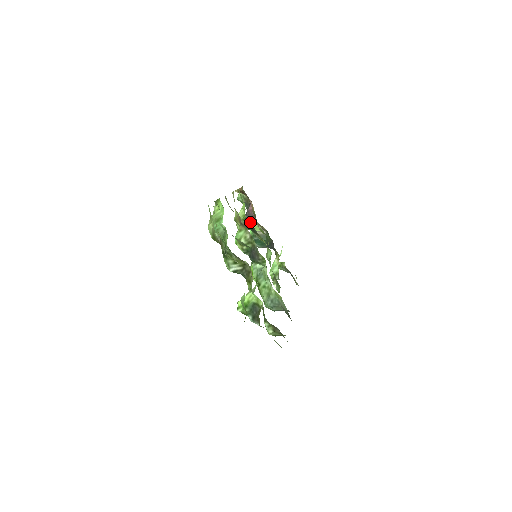
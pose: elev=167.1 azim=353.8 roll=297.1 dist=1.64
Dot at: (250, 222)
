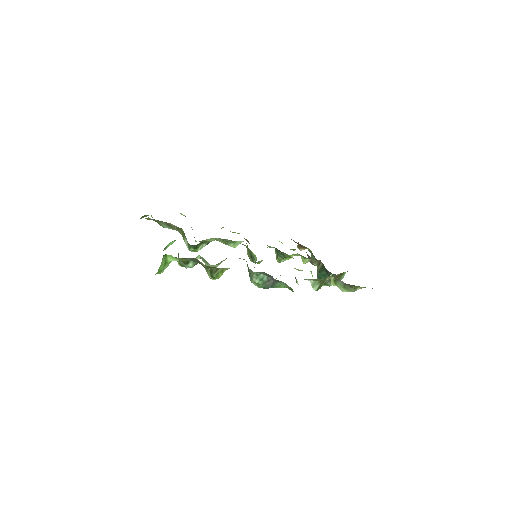
Dot at: occluded
